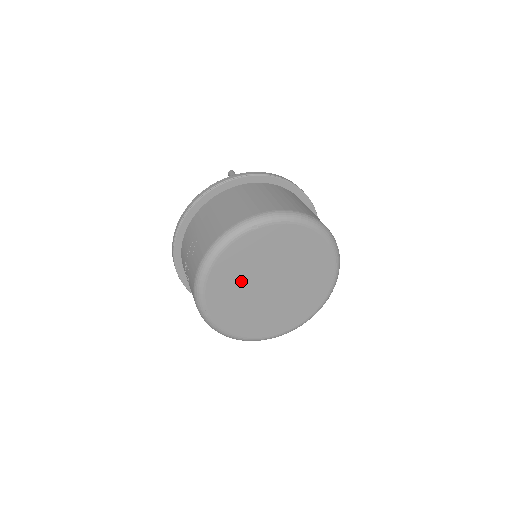
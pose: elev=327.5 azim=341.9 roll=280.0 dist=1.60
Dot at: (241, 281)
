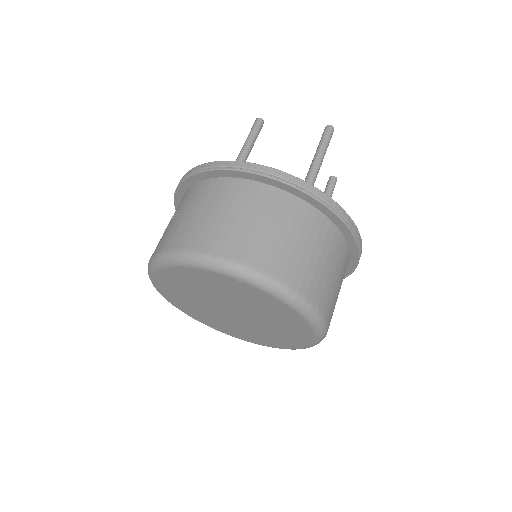
Dot at: (201, 291)
